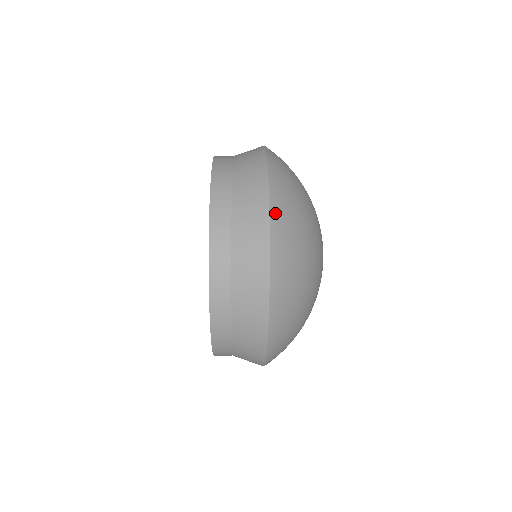
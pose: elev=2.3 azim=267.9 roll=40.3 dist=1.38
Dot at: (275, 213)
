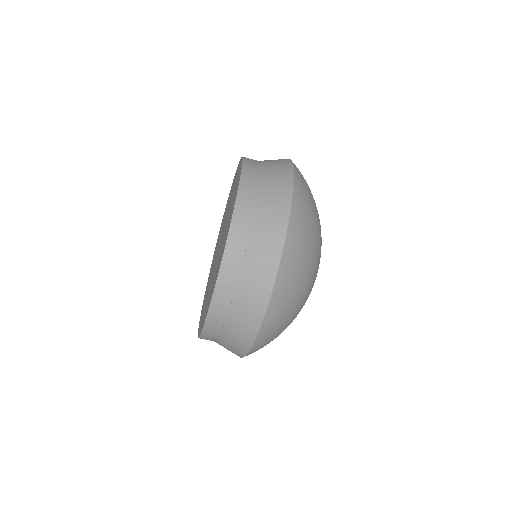
Dot at: occluded
